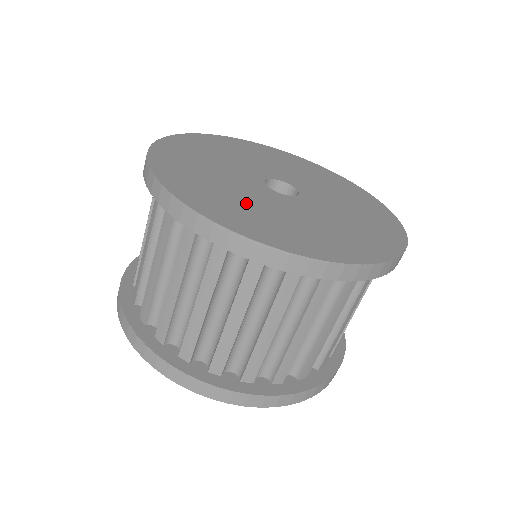
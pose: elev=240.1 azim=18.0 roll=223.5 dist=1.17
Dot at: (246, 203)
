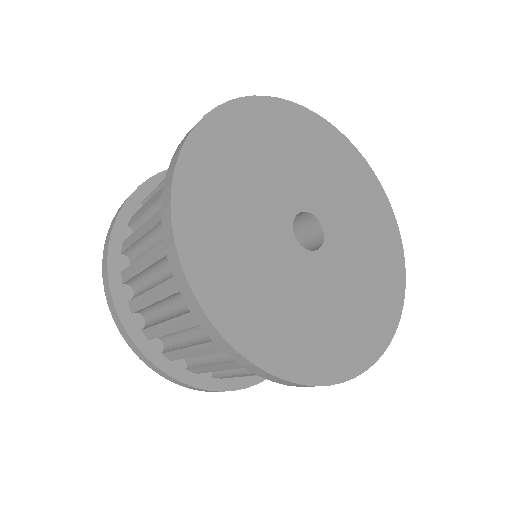
Dot at: (286, 305)
